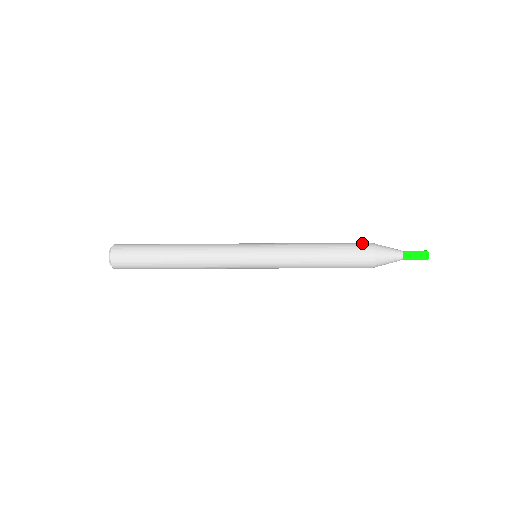
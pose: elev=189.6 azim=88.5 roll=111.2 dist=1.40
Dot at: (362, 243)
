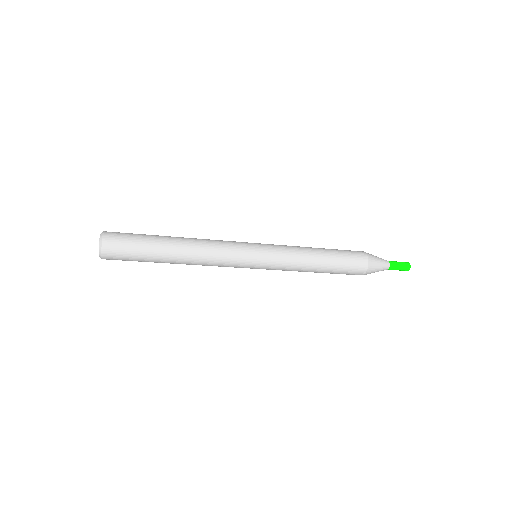
Dot at: occluded
